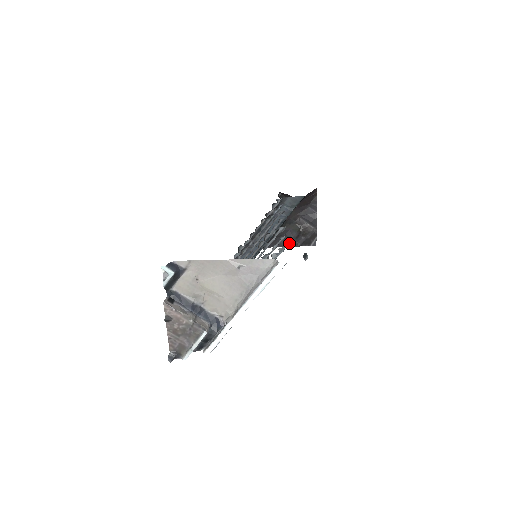
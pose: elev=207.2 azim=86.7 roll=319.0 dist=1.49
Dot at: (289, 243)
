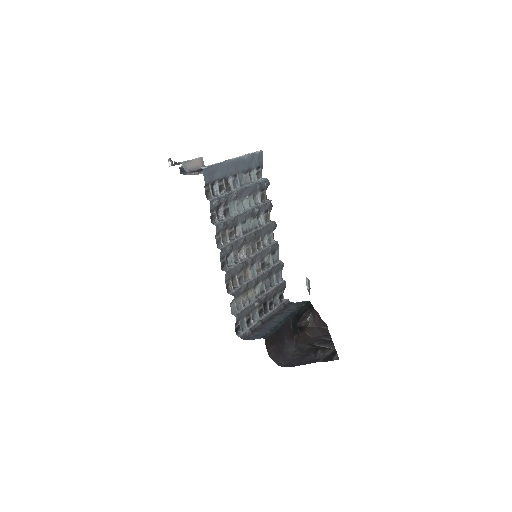
Dot at: (308, 362)
